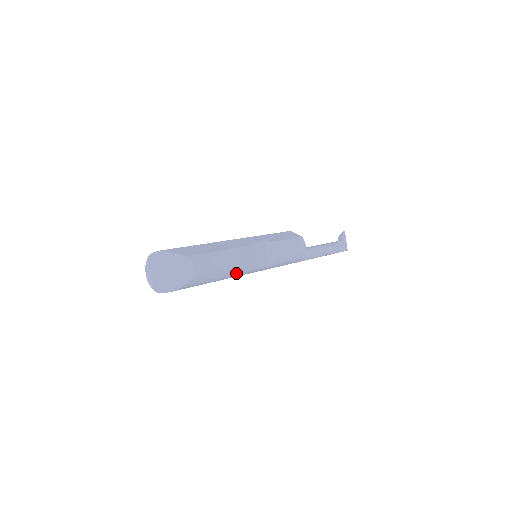
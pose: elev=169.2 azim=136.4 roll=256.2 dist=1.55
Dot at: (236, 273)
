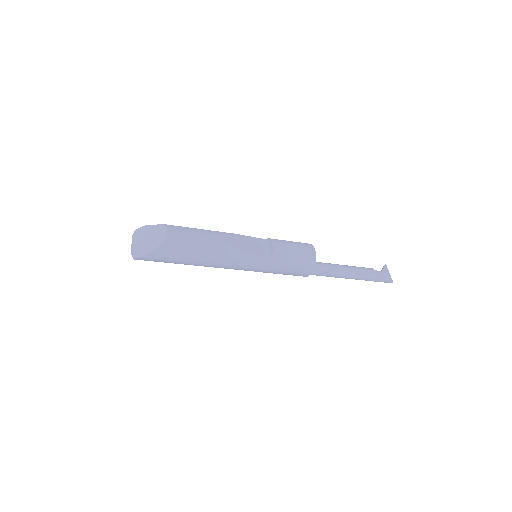
Dot at: (222, 253)
